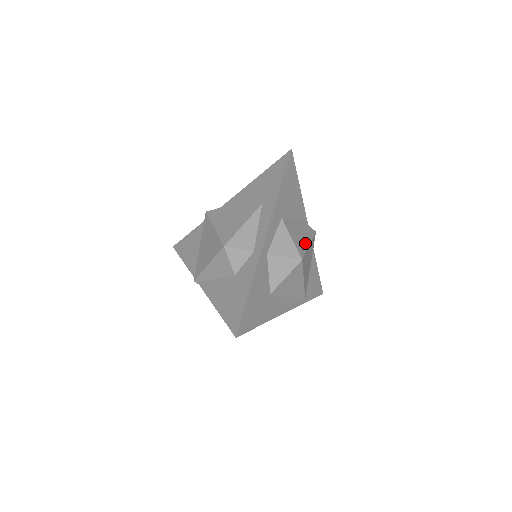
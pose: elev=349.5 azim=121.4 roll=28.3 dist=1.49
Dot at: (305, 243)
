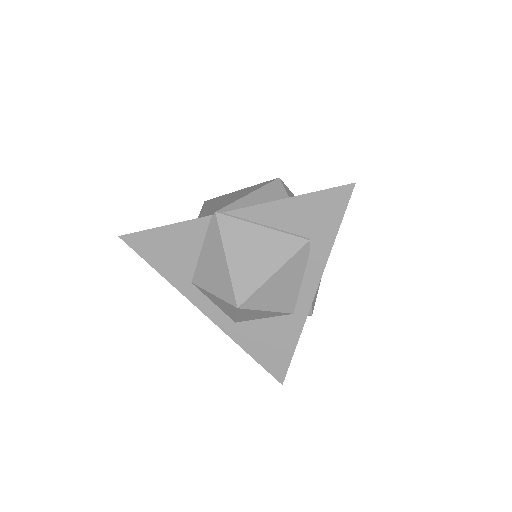
Dot at: occluded
